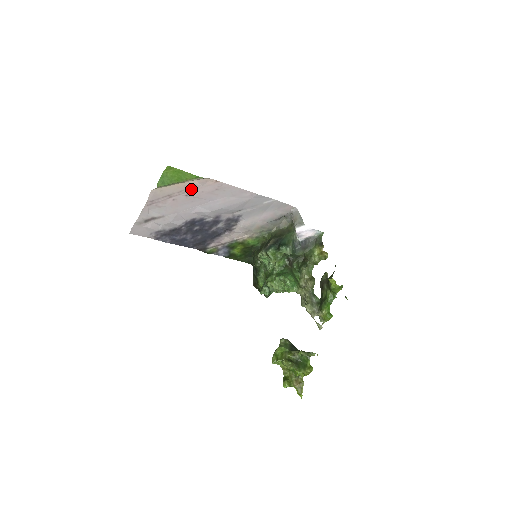
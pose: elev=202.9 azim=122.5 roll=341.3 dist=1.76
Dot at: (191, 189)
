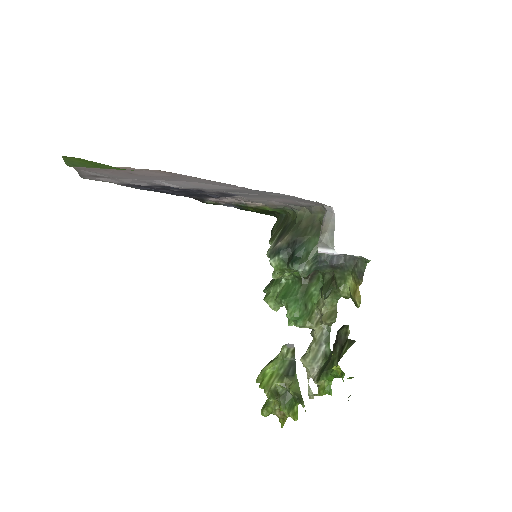
Dot at: occluded
